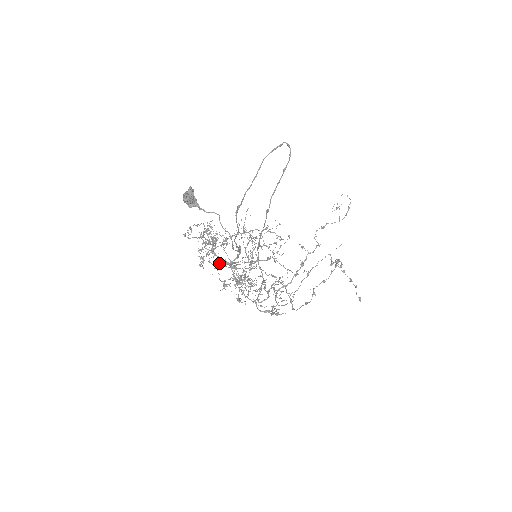
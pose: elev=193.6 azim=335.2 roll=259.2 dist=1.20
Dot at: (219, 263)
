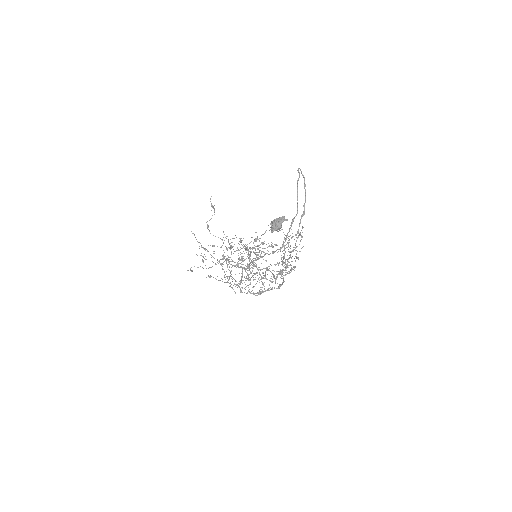
Dot at: occluded
